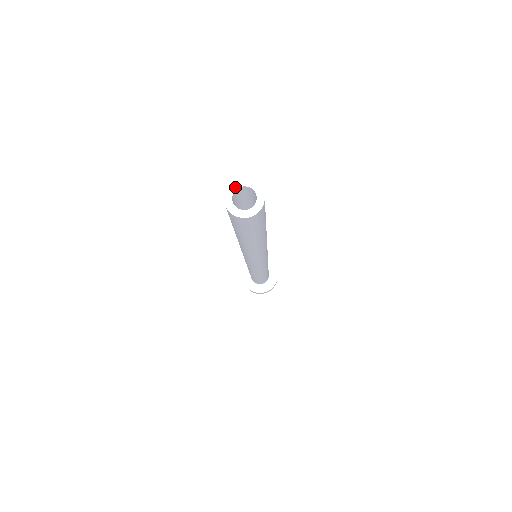
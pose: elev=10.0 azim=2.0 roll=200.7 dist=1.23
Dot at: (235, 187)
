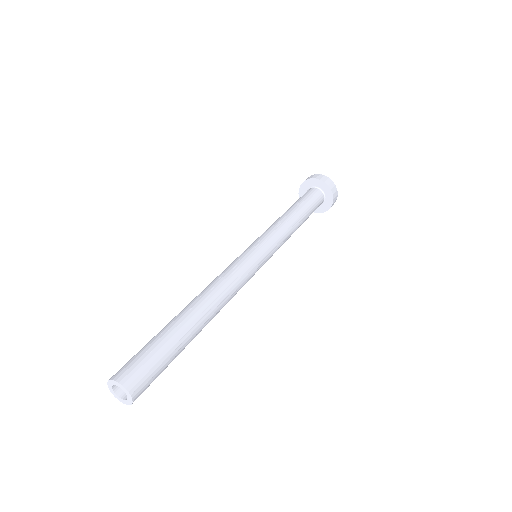
Dot at: (119, 386)
